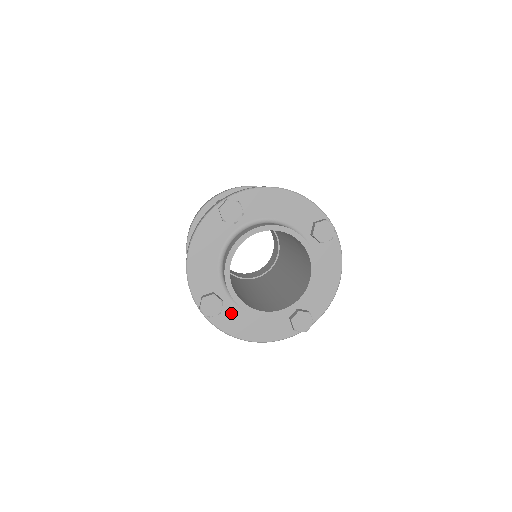
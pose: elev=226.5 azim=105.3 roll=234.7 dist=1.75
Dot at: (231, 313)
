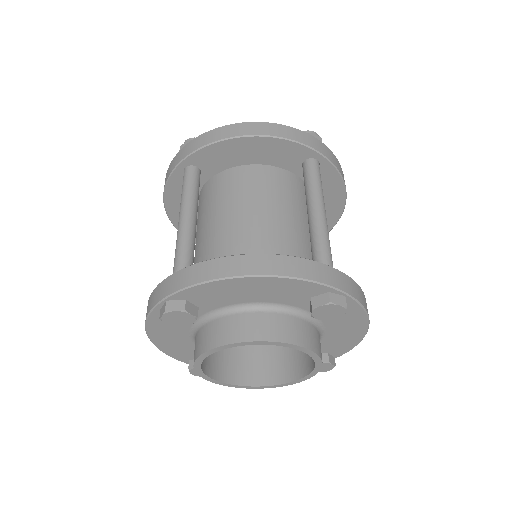
Dot at: occluded
